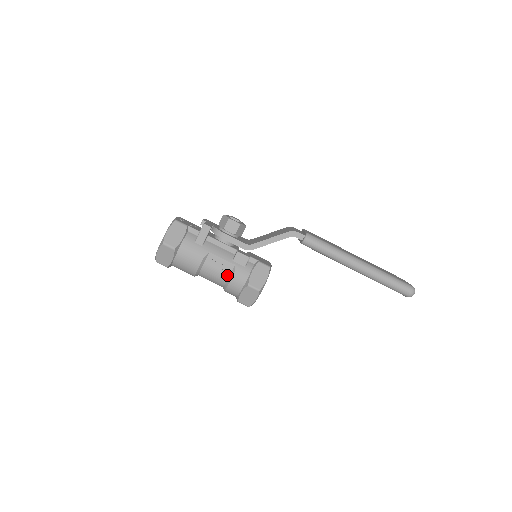
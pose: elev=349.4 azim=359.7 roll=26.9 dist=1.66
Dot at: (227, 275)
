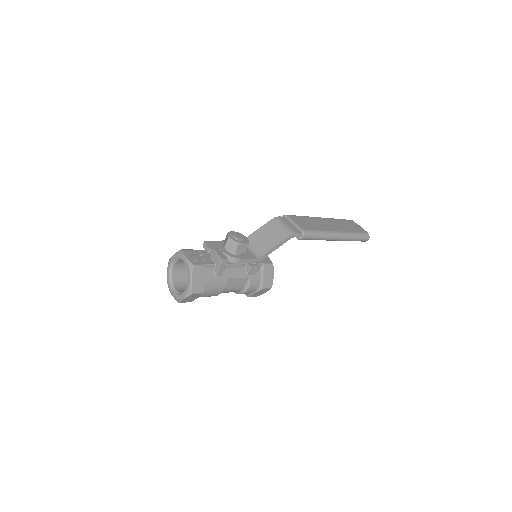
Dot at: (243, 287)
